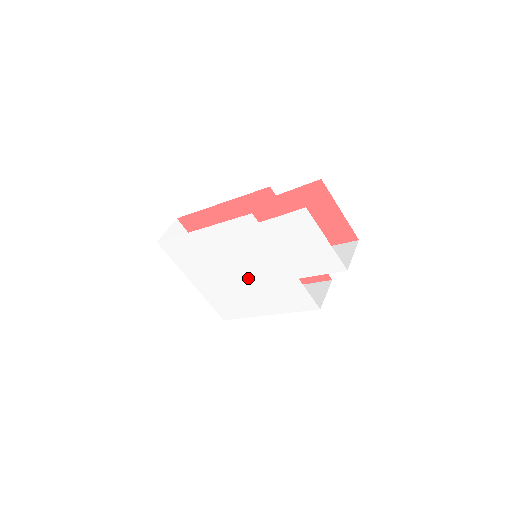
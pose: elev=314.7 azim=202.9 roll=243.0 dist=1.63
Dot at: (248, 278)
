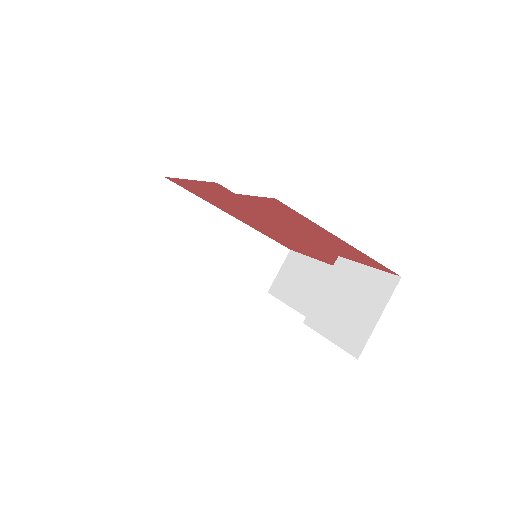
Dot at: occluded
